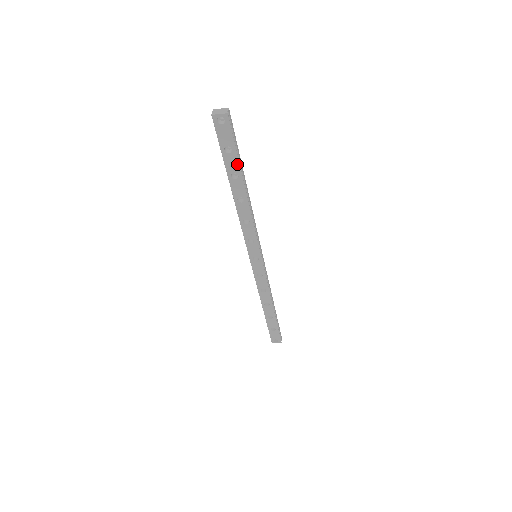
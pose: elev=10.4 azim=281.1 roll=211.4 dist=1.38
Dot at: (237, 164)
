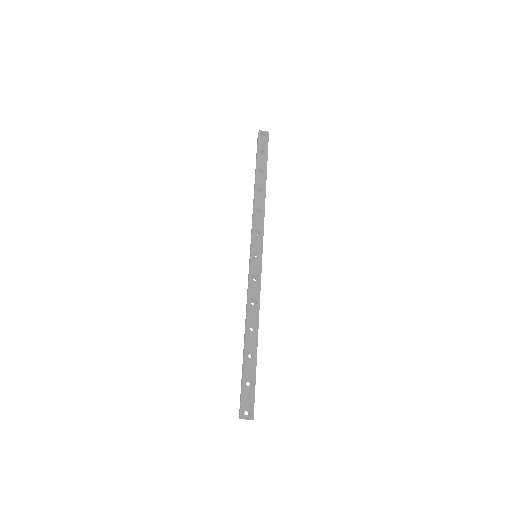
Dot at: (266, 163)
